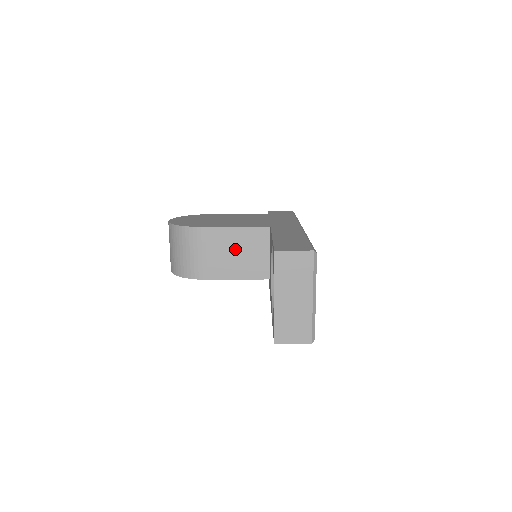
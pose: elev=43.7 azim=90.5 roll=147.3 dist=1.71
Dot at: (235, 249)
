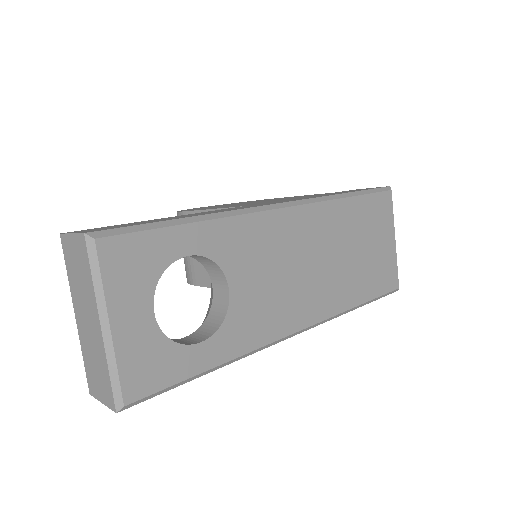
Dot at: occluded
